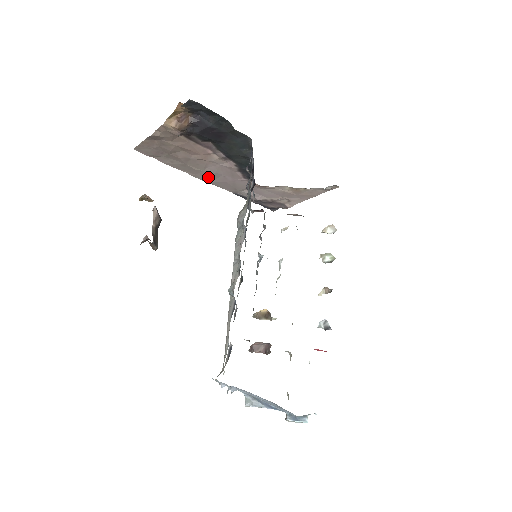
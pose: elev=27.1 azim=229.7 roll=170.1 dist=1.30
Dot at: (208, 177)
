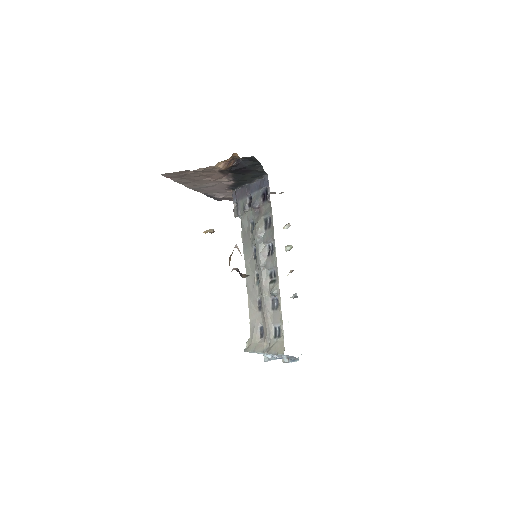
Dot at: (199, 187)
